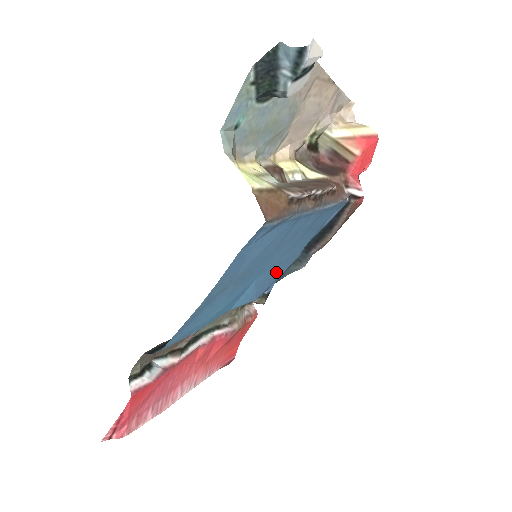
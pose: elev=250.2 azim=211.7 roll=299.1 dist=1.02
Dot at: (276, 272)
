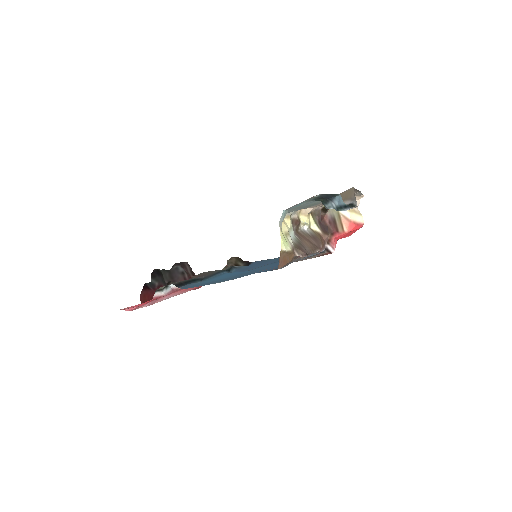
Dot at: occluded
